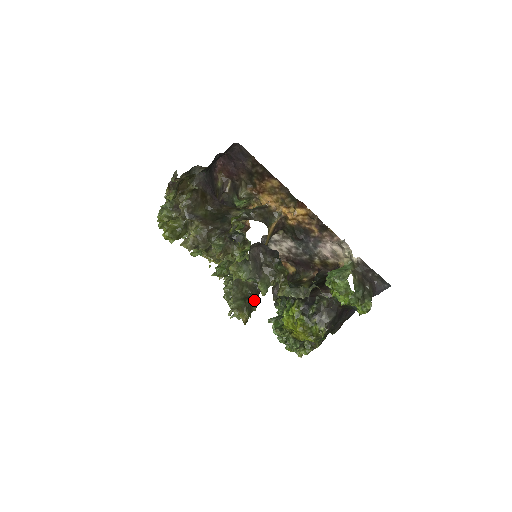
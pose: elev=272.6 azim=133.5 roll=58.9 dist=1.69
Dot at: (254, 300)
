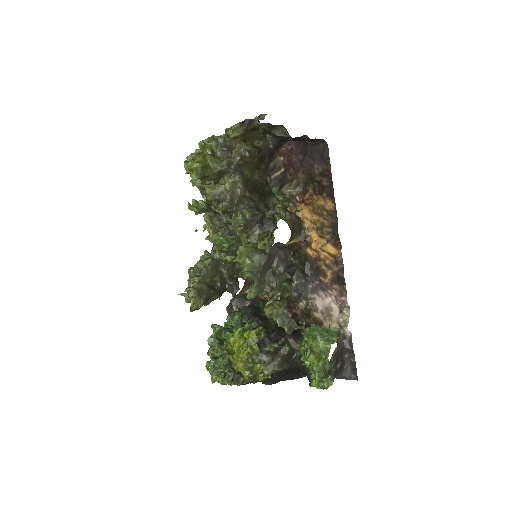
Dot at: (217, 295)
